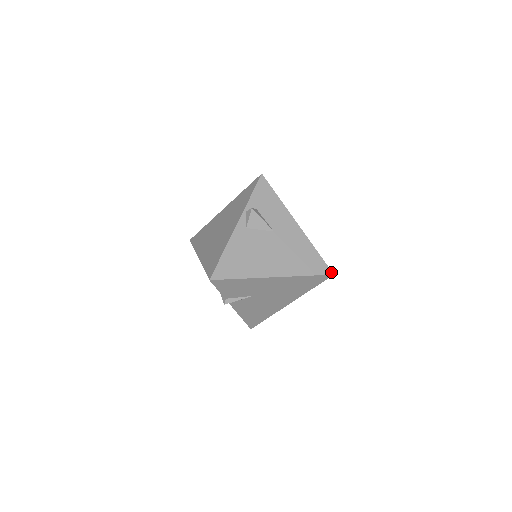
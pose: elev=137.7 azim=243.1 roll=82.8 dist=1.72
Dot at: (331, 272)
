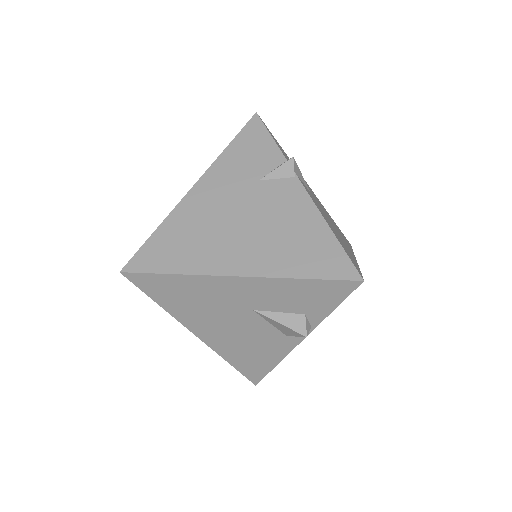
Dot at: occluded
